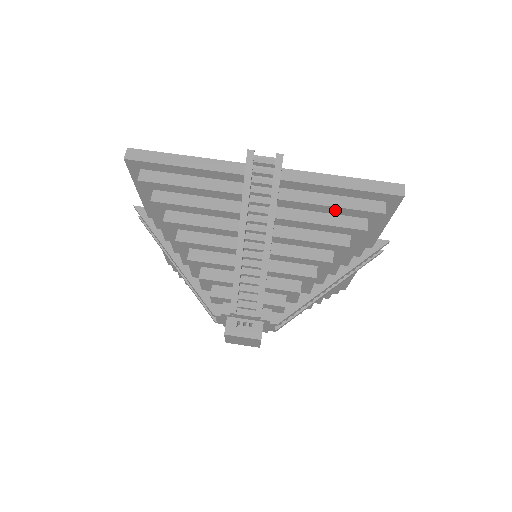
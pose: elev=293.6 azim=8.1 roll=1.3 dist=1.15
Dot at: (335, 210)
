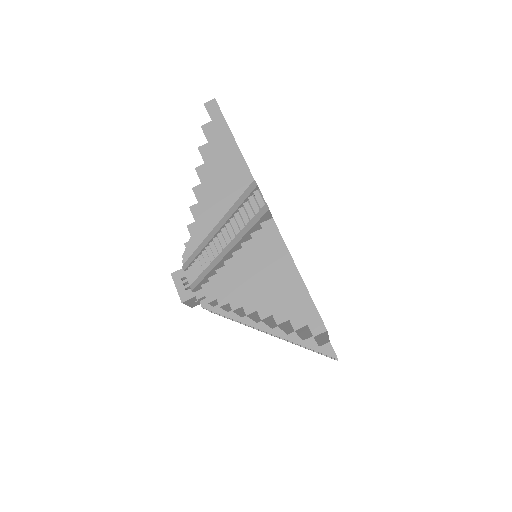
Dot at: (274, 286)
